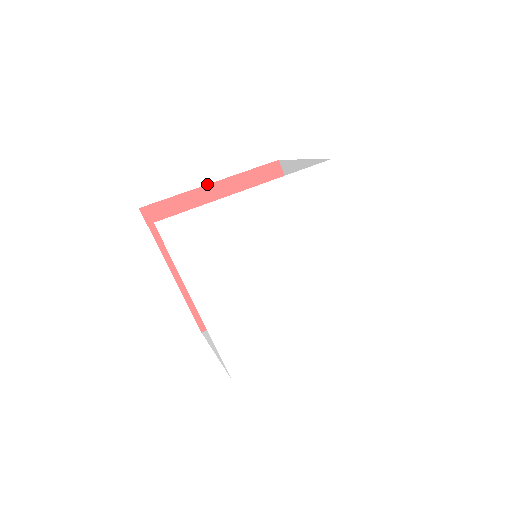
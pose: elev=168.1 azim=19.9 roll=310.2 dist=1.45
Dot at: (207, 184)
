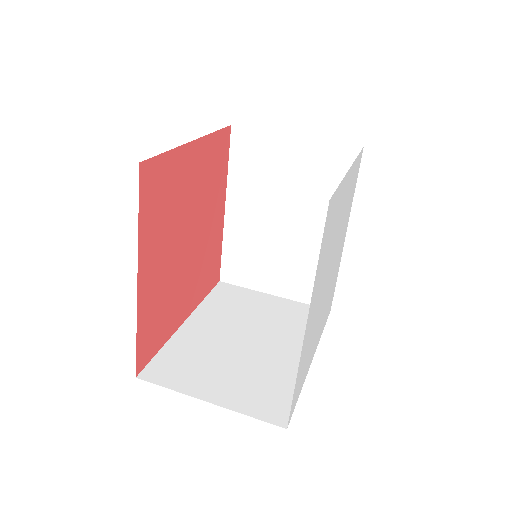
Dot at: occluded
